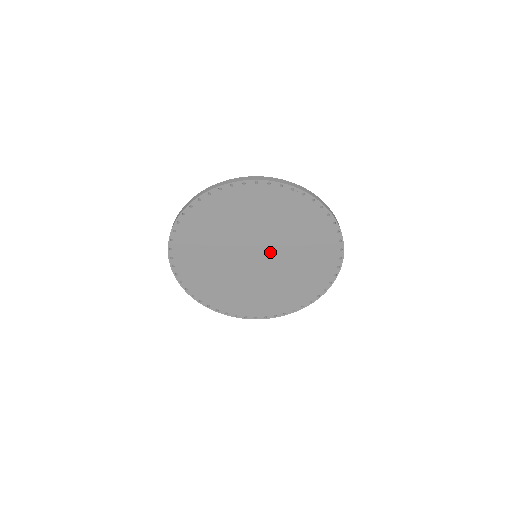
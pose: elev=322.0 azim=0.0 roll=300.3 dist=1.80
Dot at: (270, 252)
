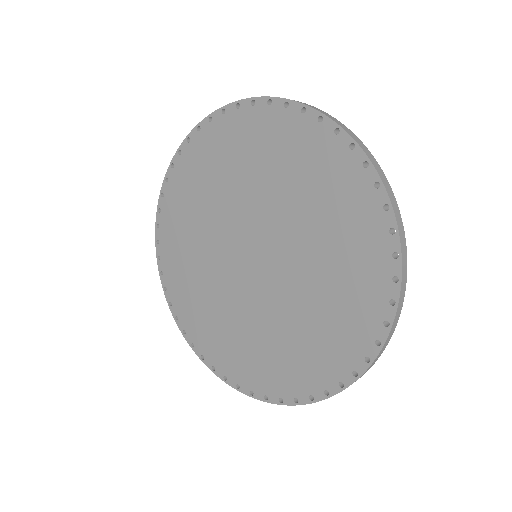
Dot at: (273, 250)
